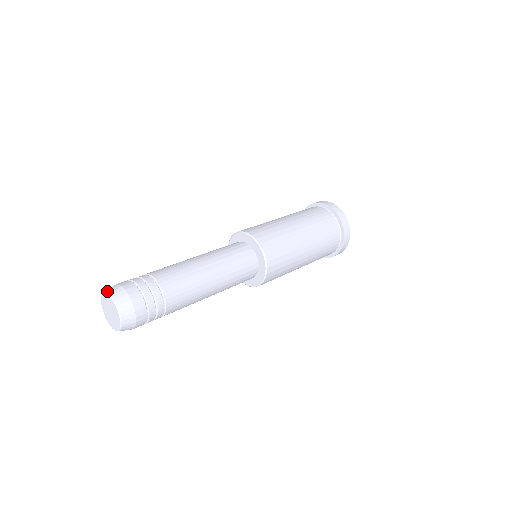
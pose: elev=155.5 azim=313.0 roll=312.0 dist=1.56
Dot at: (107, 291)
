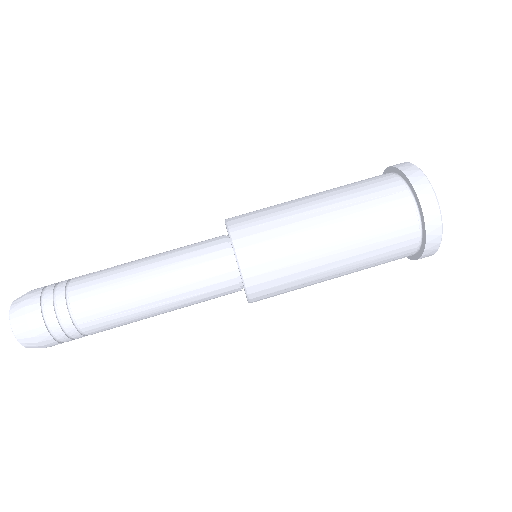
Dot at: (11, 318)
